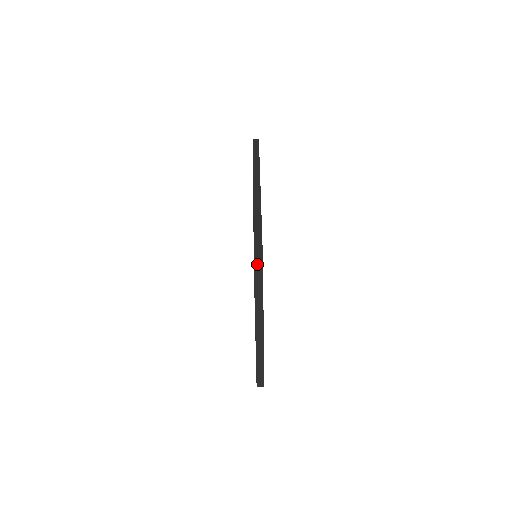
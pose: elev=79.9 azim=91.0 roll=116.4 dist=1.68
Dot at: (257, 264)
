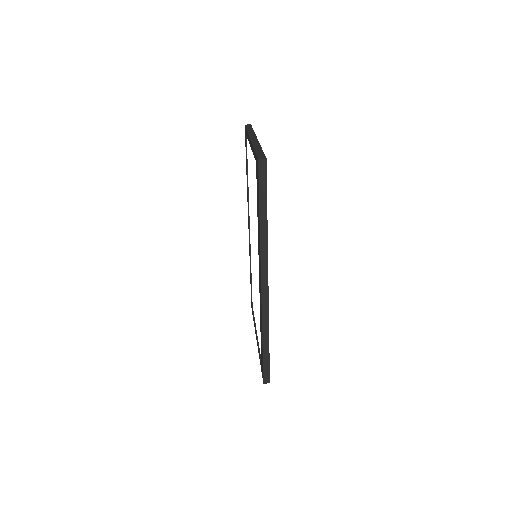
Dot at: (247, 125)
